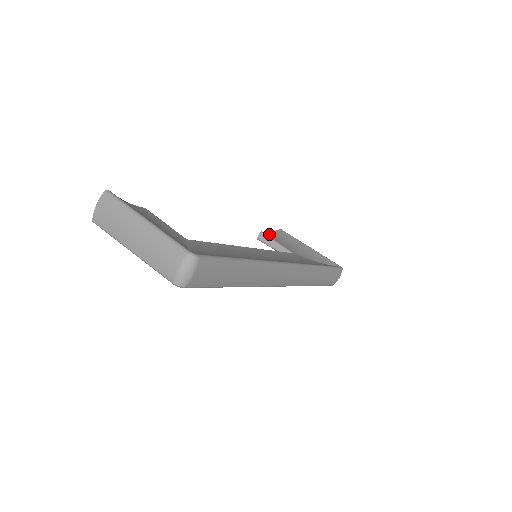
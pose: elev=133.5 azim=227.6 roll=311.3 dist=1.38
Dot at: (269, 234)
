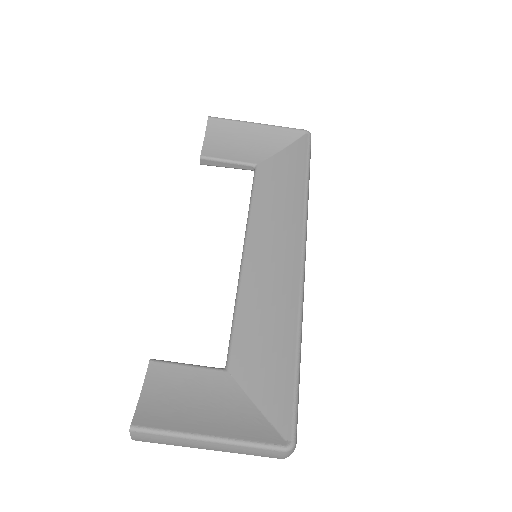
Dot at: (208, 148)
